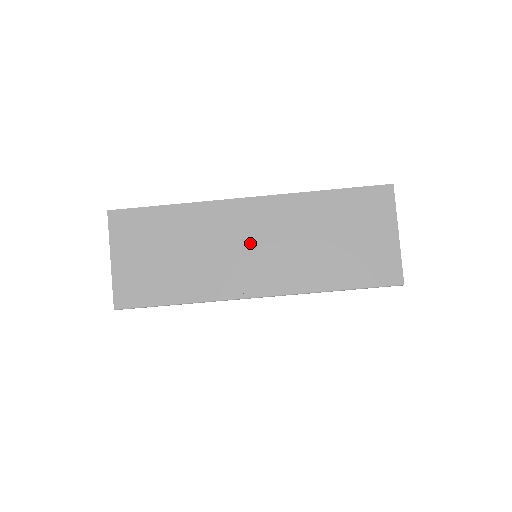
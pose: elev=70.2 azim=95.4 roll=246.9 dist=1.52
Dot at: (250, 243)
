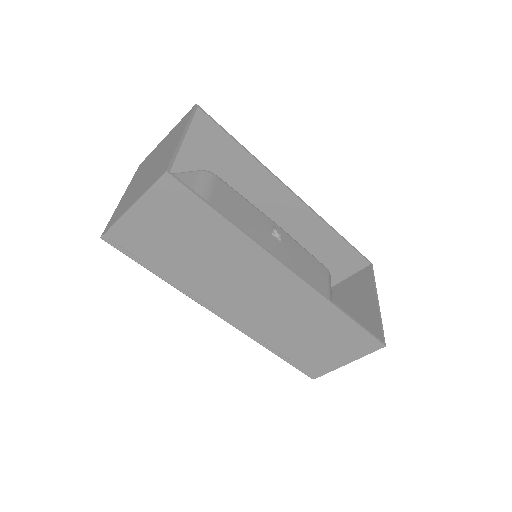
Dot at: (255, 293)
